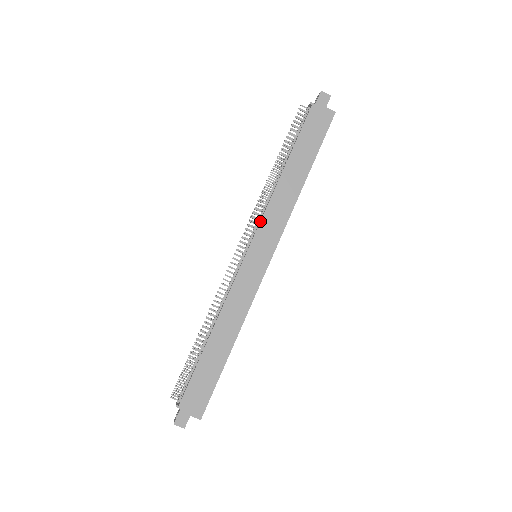
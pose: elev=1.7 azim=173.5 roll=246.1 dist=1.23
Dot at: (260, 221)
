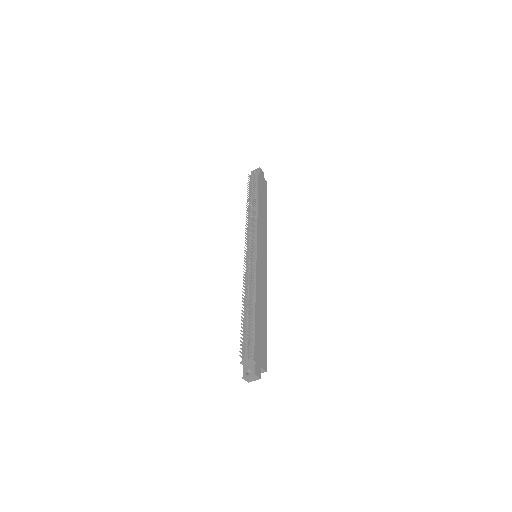
Dot at: (257, 232)
